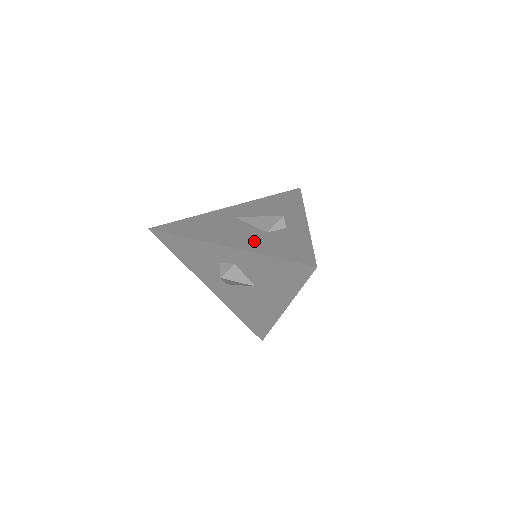
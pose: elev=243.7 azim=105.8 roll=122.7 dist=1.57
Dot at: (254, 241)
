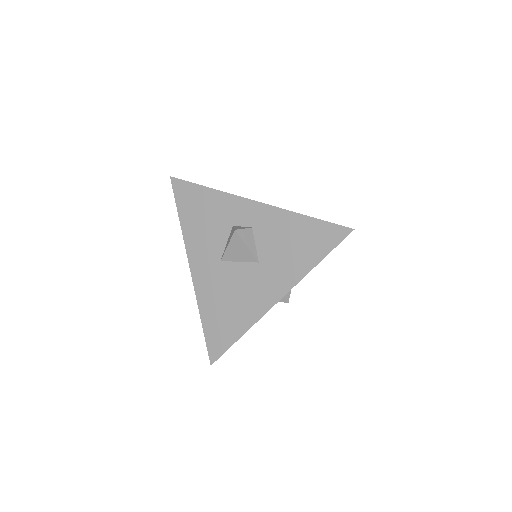
Dot at: occluded
